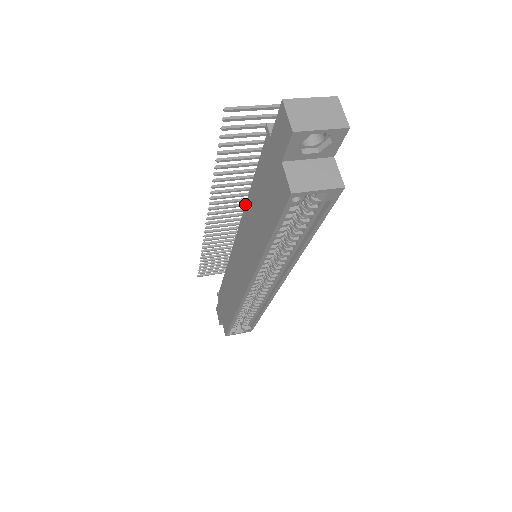
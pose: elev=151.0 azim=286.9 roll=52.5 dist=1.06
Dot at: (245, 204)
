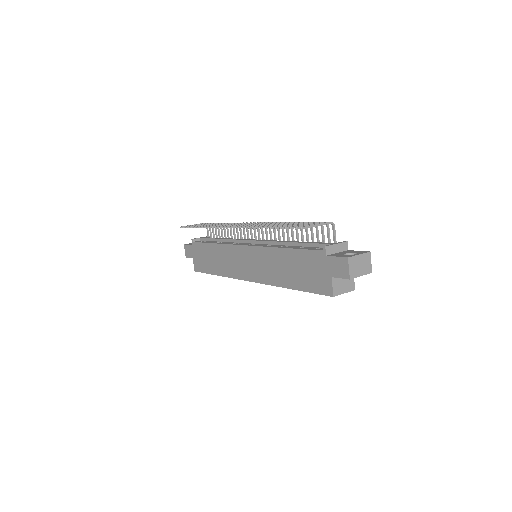
Dot at: (274, 247)
